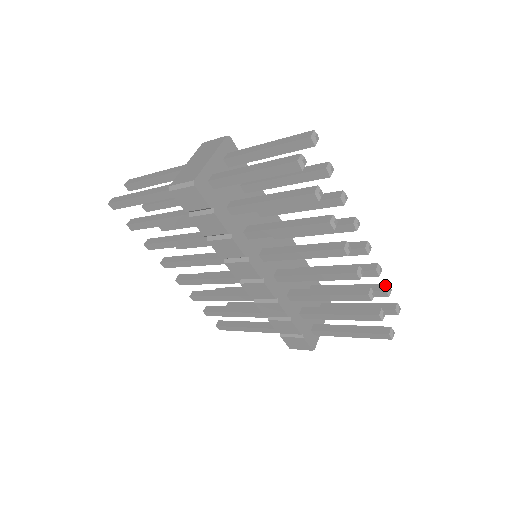
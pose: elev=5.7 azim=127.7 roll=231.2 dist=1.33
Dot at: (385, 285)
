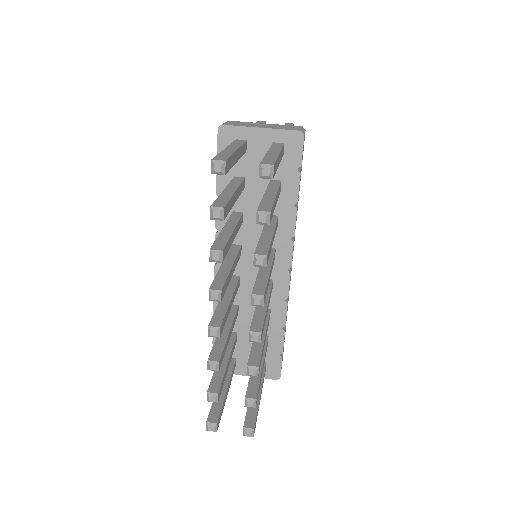
Dot at: (254, 396)
